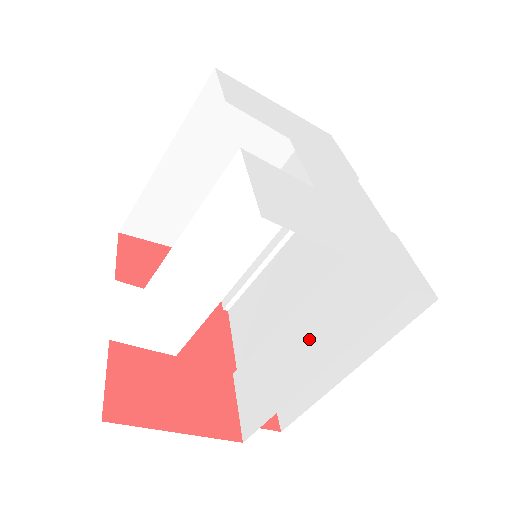
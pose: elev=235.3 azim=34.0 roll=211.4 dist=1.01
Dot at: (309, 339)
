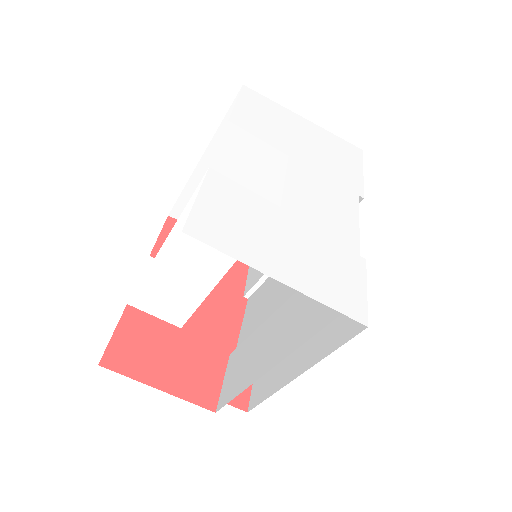
Dot at: (275, 338)
